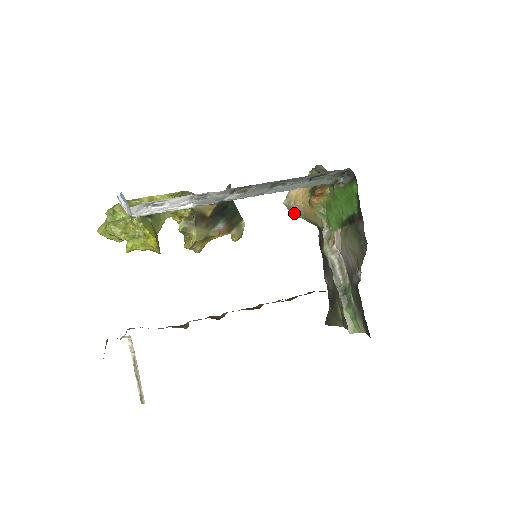
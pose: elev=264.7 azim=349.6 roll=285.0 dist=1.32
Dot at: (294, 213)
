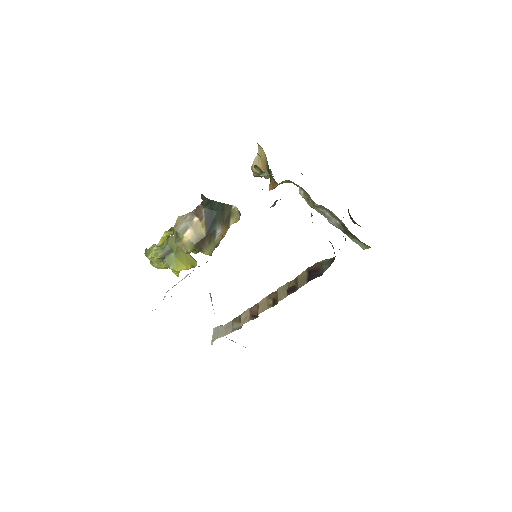
Dot at: (268, 178)
